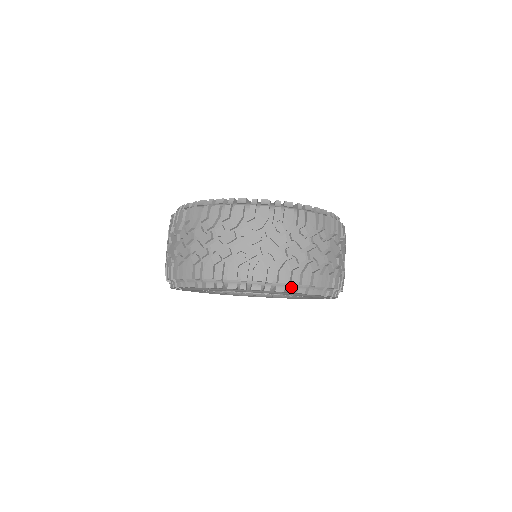
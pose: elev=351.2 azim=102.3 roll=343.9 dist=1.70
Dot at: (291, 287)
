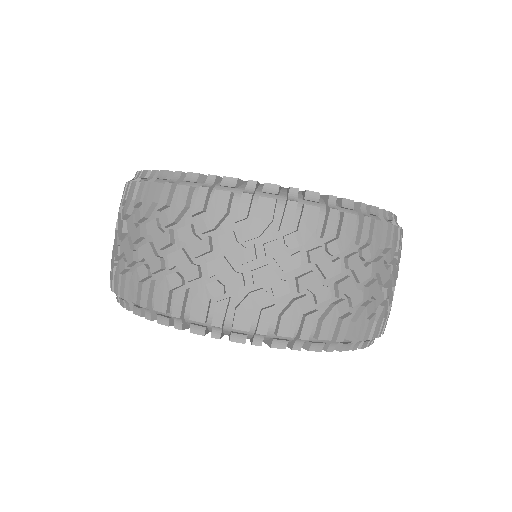
Dot at: (258, 337)
